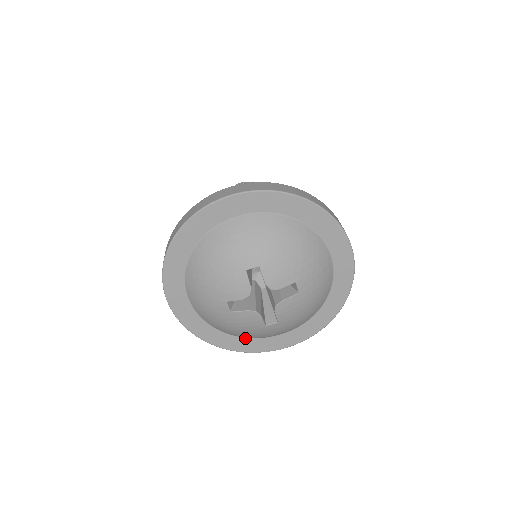
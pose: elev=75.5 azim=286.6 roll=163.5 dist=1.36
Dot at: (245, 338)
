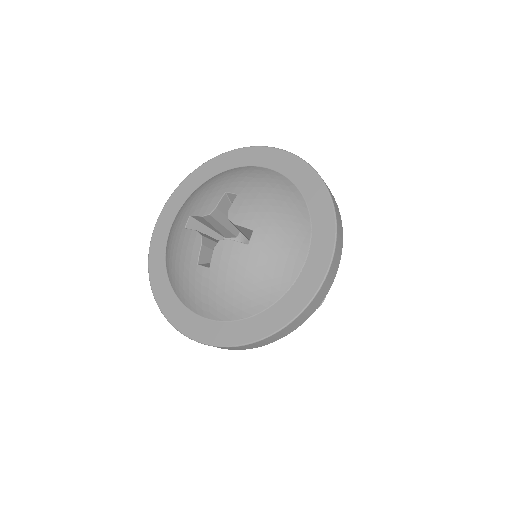
Dot at: (284, 297)
